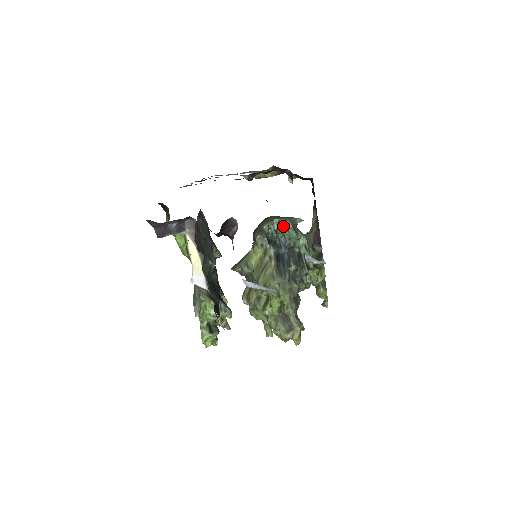
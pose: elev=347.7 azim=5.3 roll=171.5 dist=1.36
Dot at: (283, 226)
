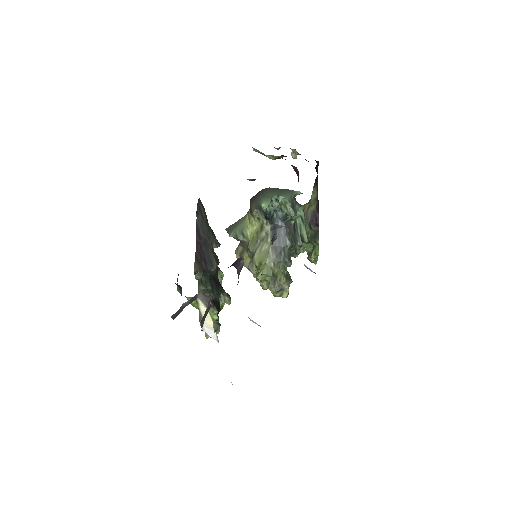
Dot at: (282, 203)
